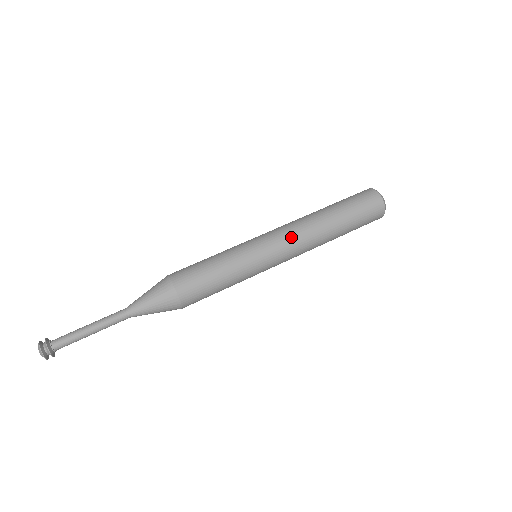
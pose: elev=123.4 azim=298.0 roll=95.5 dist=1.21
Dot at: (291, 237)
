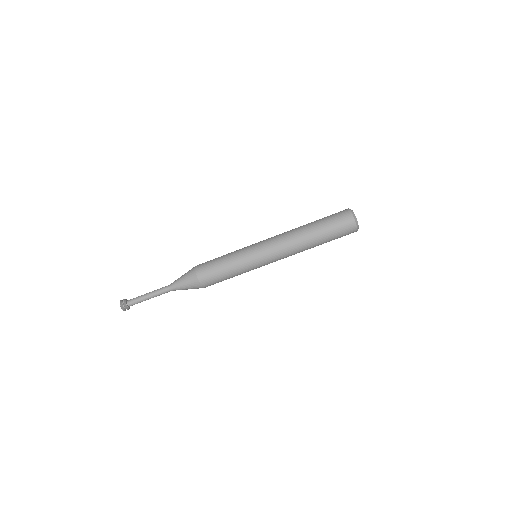
Dot at: (277, 243)
